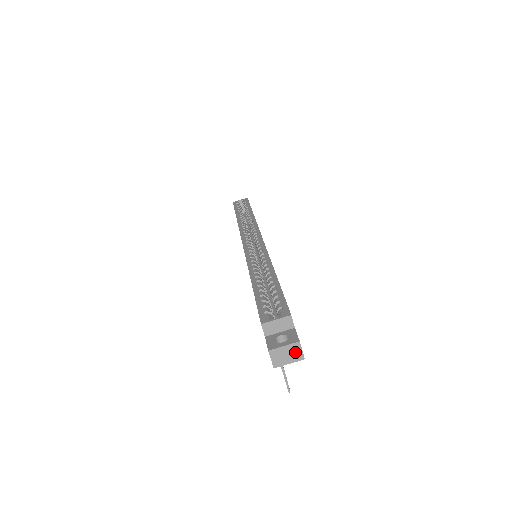
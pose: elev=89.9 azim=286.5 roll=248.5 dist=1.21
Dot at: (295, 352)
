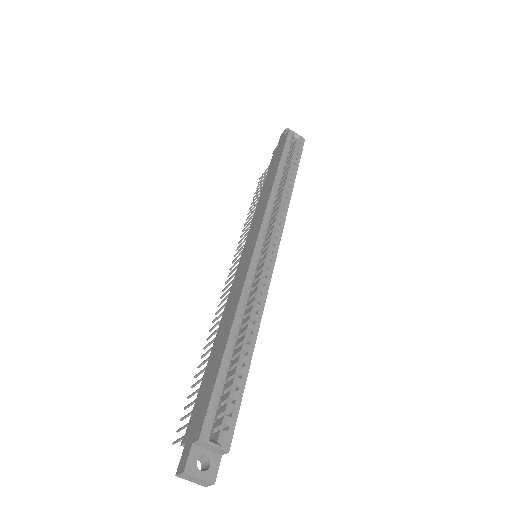
Dot at: (203, 483)
